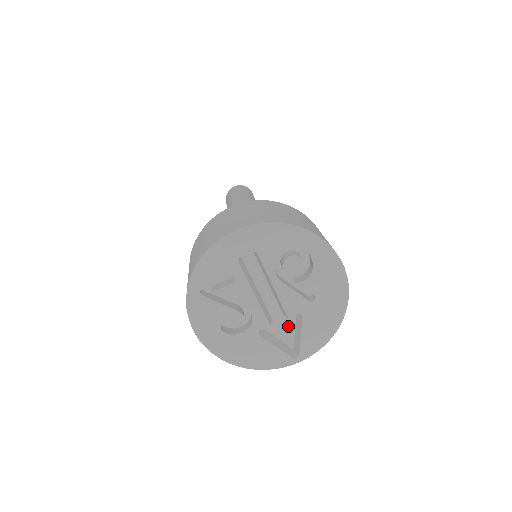
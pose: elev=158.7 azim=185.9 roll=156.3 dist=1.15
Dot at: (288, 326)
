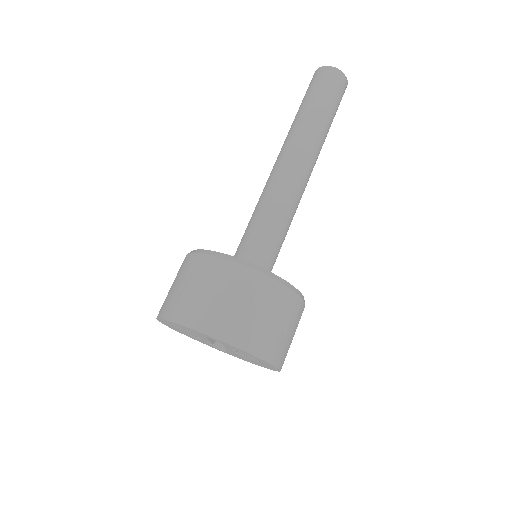
Dot at: occluded
